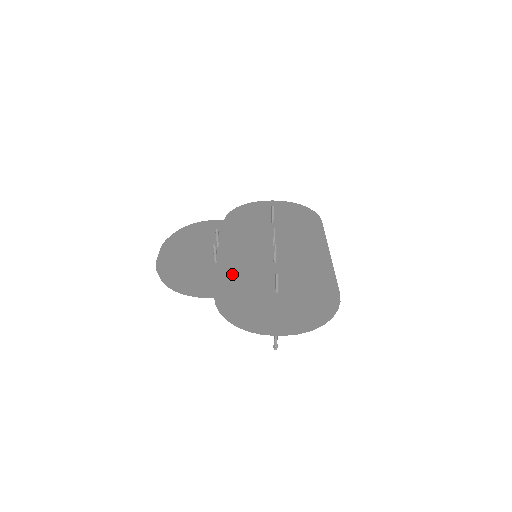
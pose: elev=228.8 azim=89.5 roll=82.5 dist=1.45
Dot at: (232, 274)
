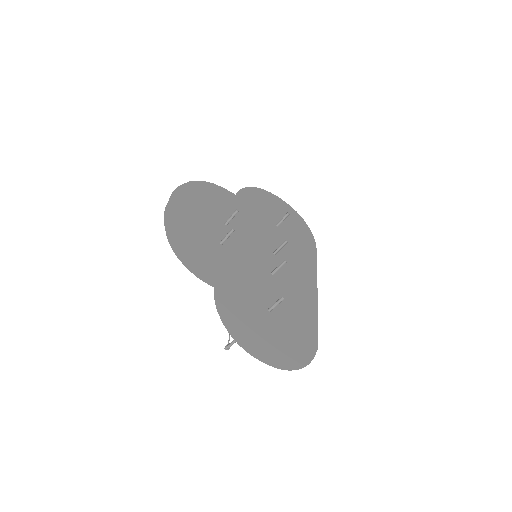
Dot at: (234, 267)
